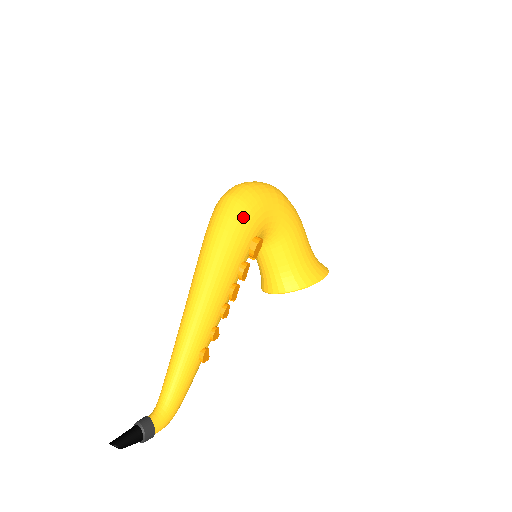
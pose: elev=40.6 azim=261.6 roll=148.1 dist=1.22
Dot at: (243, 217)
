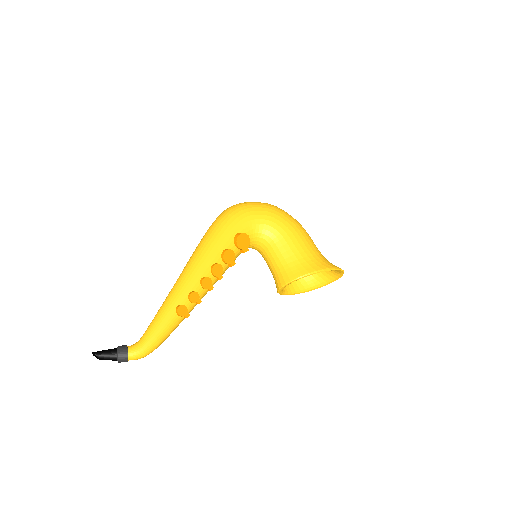
Dot at: (227, 219)
